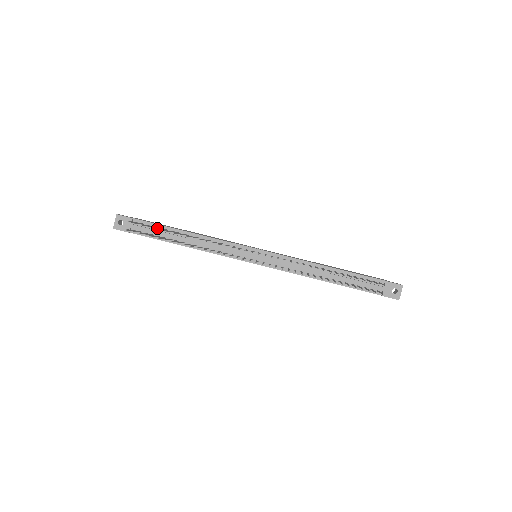
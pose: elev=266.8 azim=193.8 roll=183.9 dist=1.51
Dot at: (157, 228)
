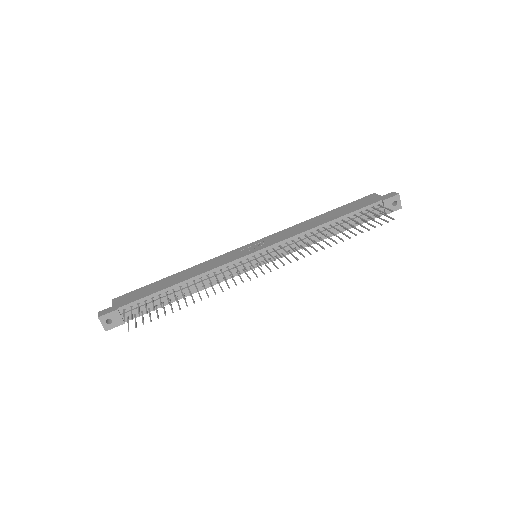
Dot at: (153, 305)
